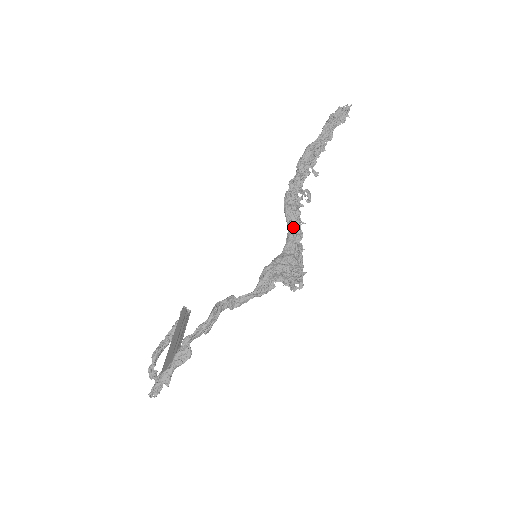
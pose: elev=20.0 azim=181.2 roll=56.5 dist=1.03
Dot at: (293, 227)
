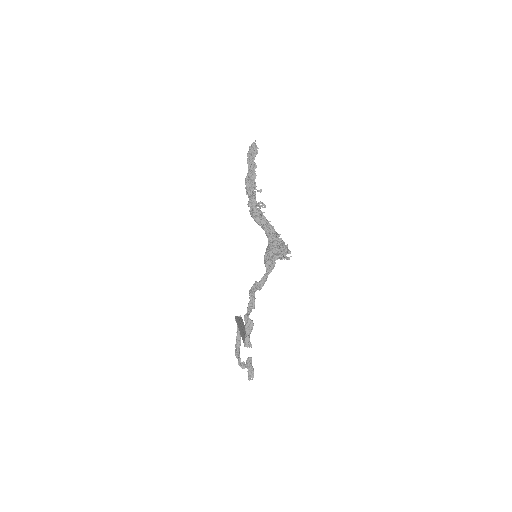
Dot at: (265, 226)
